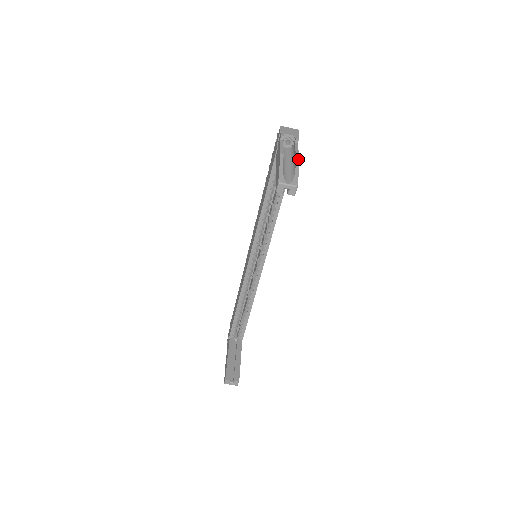
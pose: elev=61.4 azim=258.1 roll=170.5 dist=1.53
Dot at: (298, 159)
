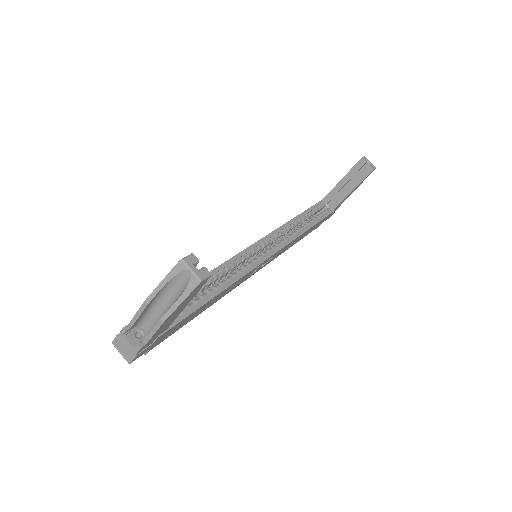
Dot at: (357, 187)
